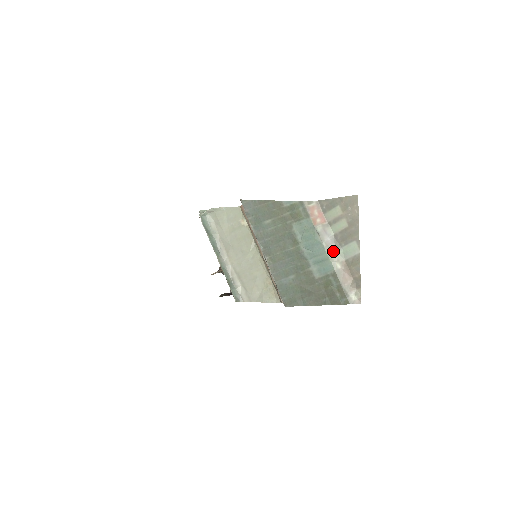
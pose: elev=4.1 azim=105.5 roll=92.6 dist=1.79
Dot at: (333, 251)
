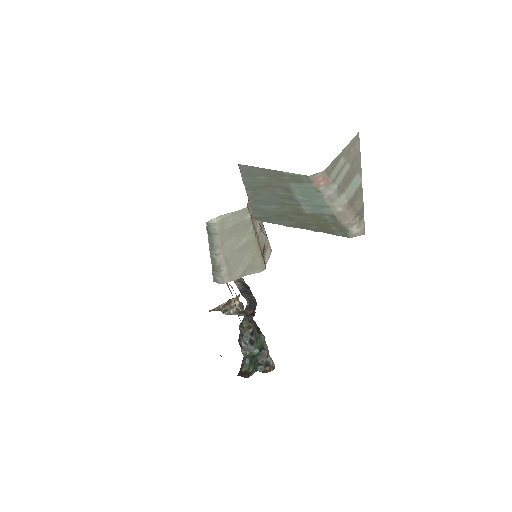
Dot at: (334, 200)
